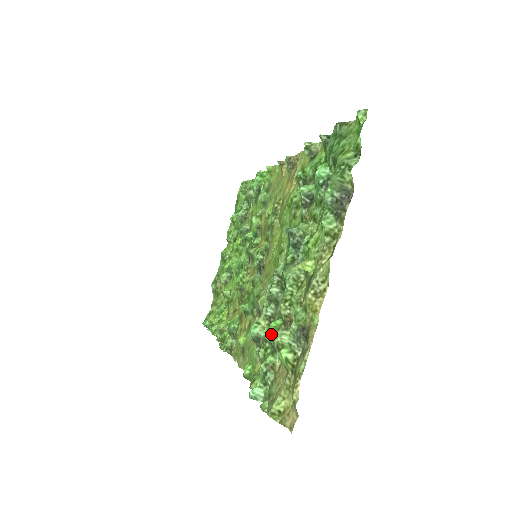
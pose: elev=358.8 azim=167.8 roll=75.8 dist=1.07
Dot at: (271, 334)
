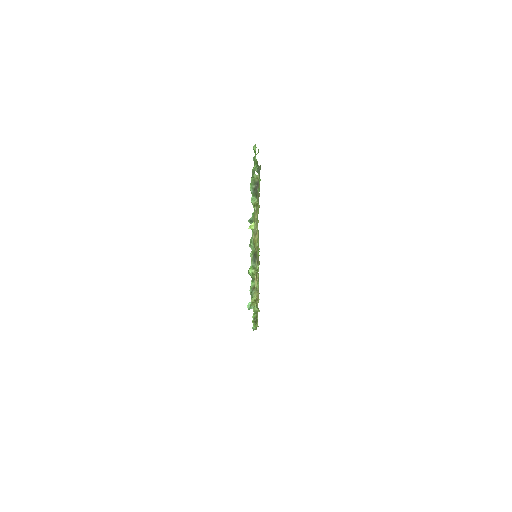
Dot at: occluded
